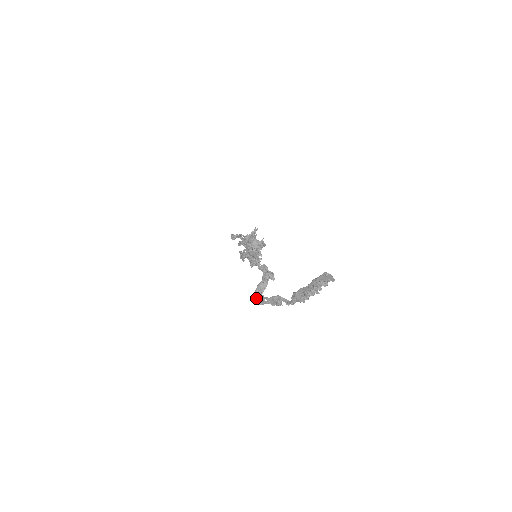
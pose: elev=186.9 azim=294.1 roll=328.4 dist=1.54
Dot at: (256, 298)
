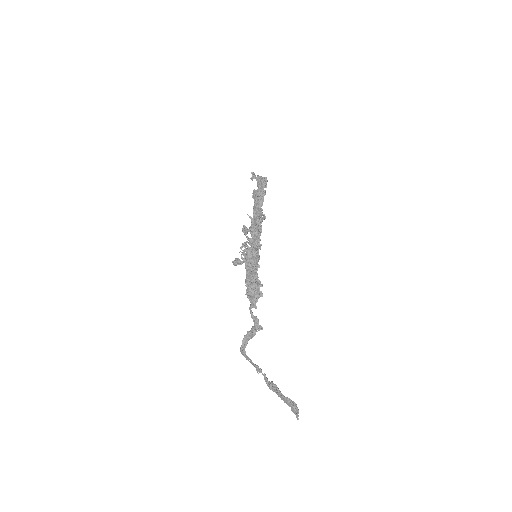
Dot at: (242, 352)
